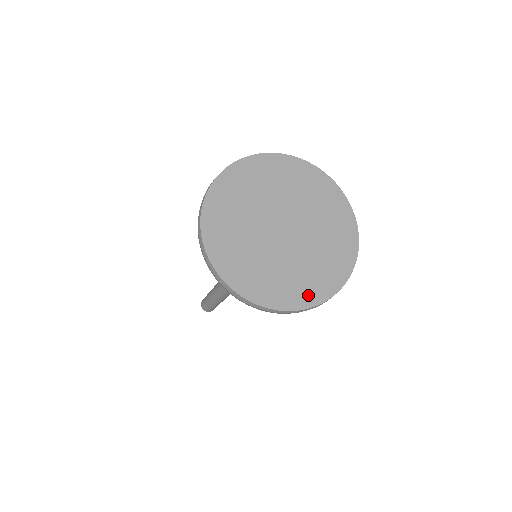
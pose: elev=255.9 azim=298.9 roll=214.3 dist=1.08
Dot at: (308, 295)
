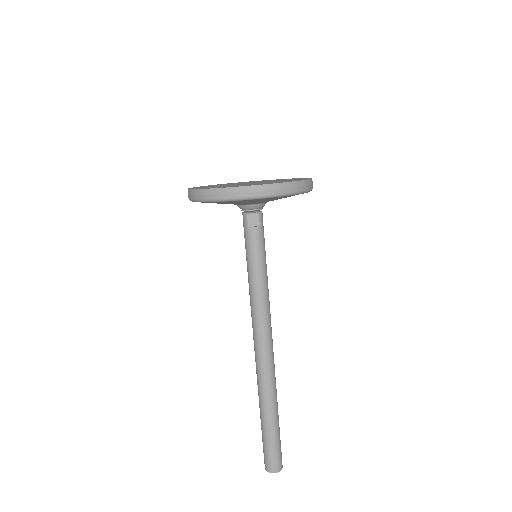
Dot at: occluded
